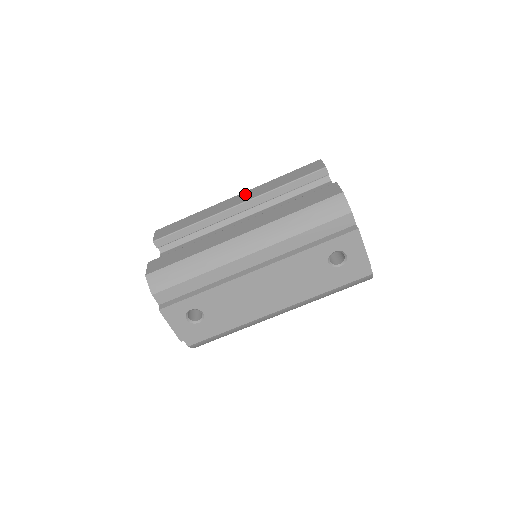
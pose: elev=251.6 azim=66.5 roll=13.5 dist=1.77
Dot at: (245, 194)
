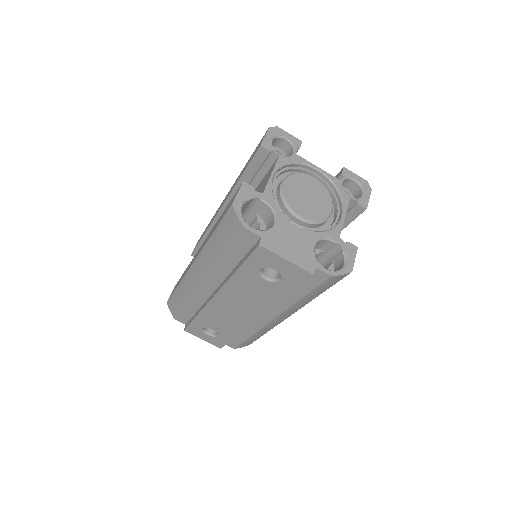
Dot at: occluded
